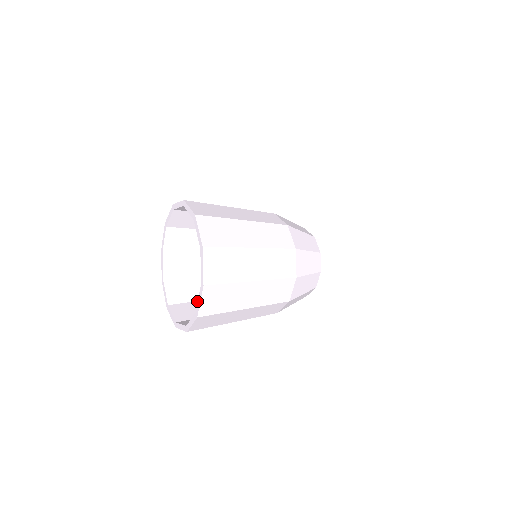
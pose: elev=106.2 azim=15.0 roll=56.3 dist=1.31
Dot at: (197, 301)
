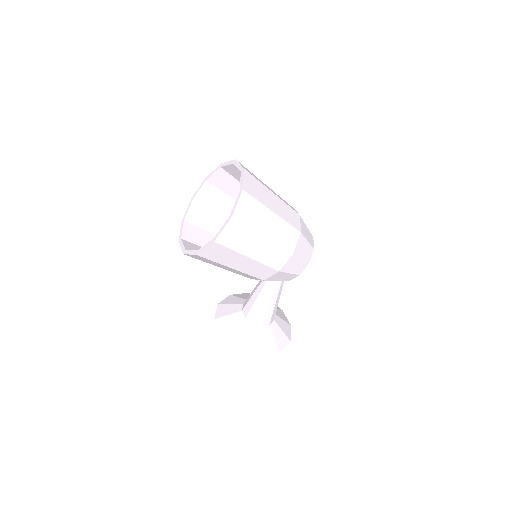
Dot at: occluded
